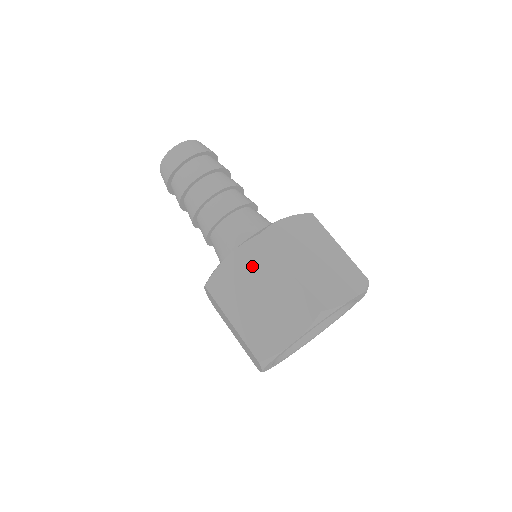
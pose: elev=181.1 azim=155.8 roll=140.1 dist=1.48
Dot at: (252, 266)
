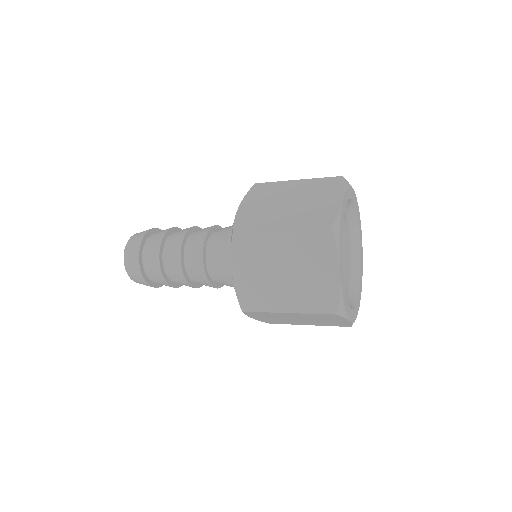
Dot at: (265, 197)
